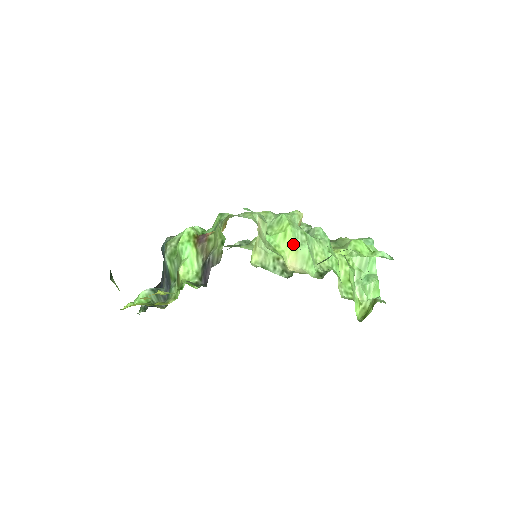
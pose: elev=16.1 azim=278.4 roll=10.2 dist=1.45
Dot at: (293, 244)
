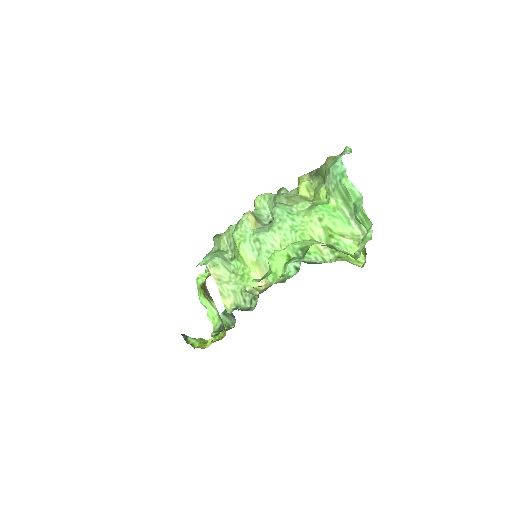
Dot at: (252, 260)
